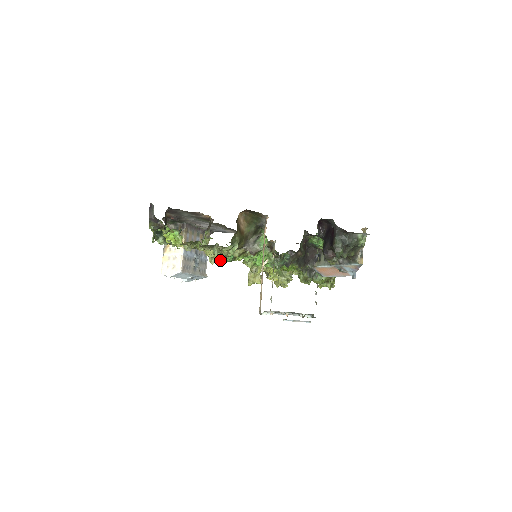
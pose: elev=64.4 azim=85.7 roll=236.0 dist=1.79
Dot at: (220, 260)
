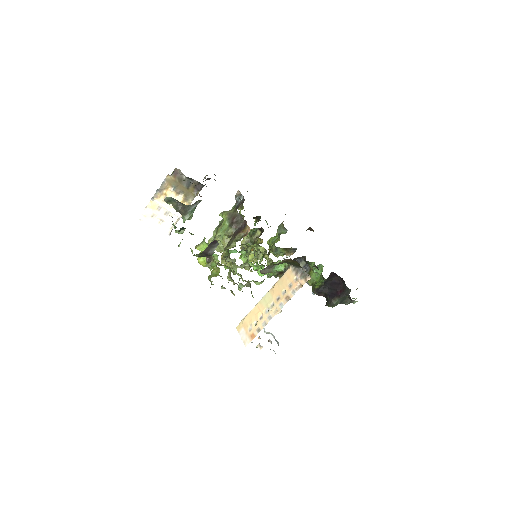
Dot at: occluded
